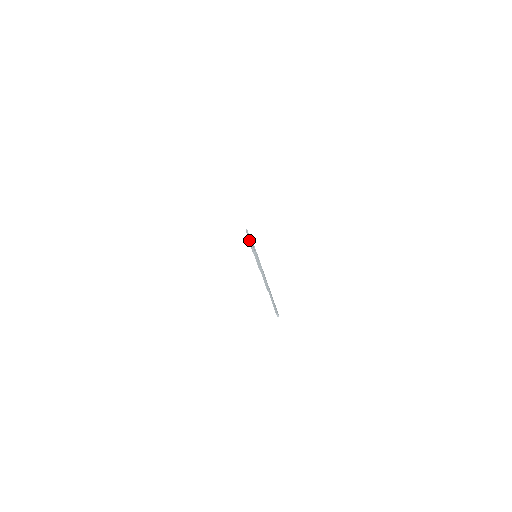
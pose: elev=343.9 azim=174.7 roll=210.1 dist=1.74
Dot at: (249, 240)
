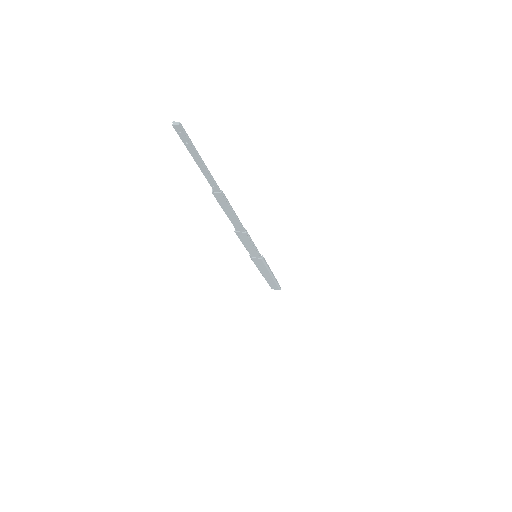
Dot at: occluded
